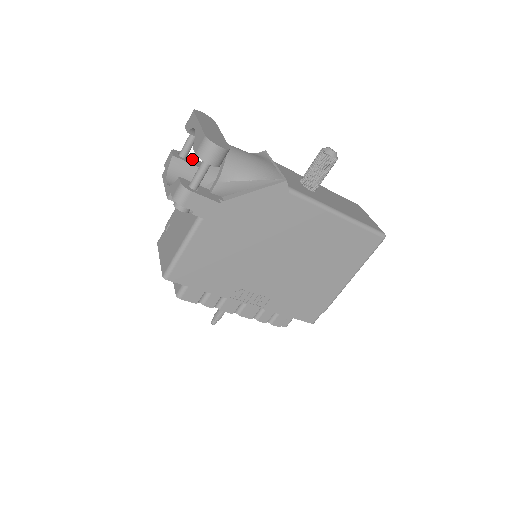
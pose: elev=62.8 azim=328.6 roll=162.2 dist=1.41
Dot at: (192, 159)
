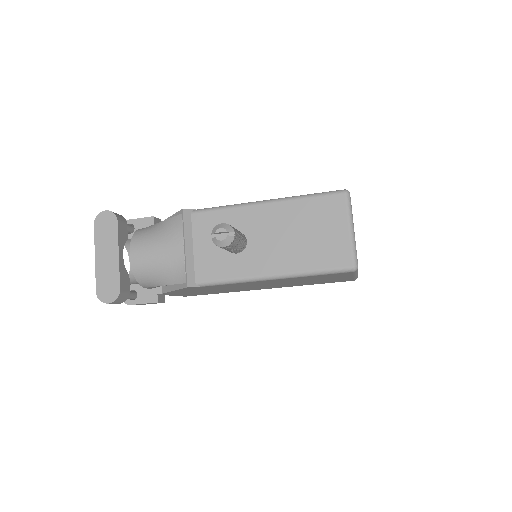
Dot at: (140, 224)
